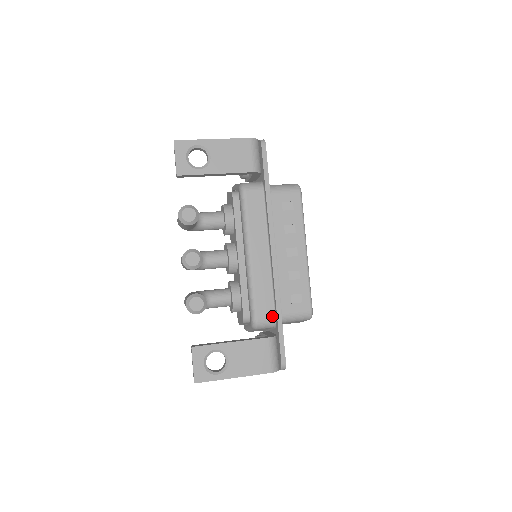
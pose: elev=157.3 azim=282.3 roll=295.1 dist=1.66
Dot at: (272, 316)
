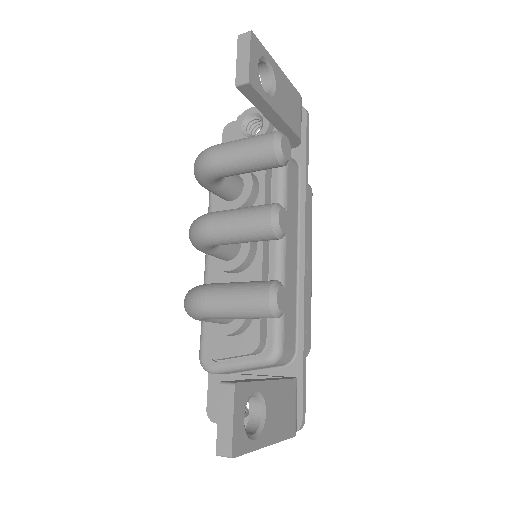
Dot at: (294, 346)
